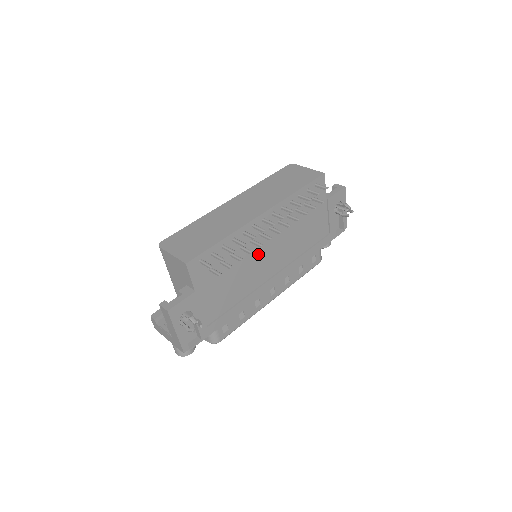
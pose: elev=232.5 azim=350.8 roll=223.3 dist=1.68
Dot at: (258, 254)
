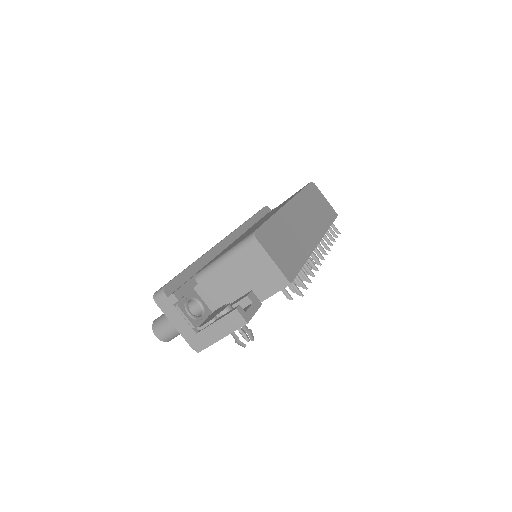
Dot at: occluded
